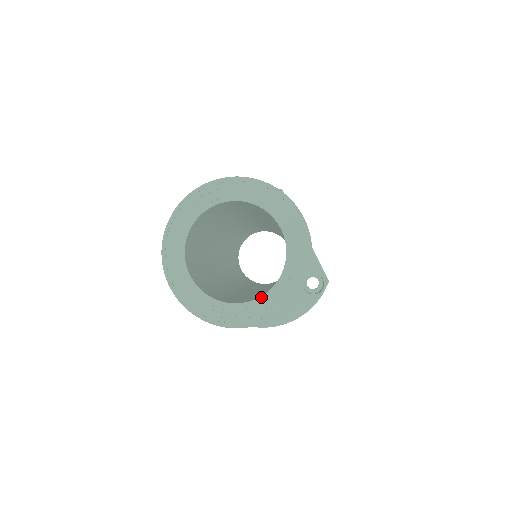
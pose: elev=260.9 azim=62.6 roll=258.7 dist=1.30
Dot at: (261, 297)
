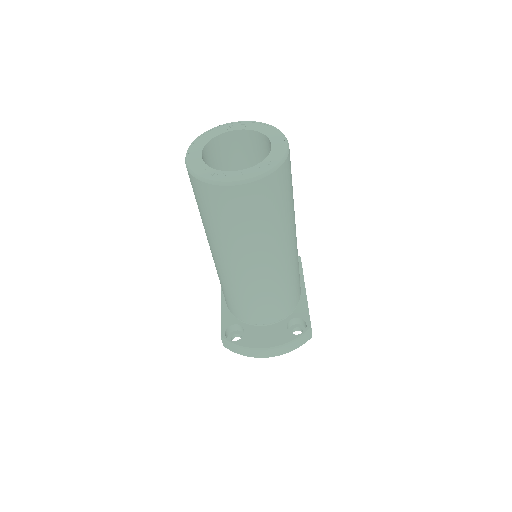
Dot at: (239, 171)
